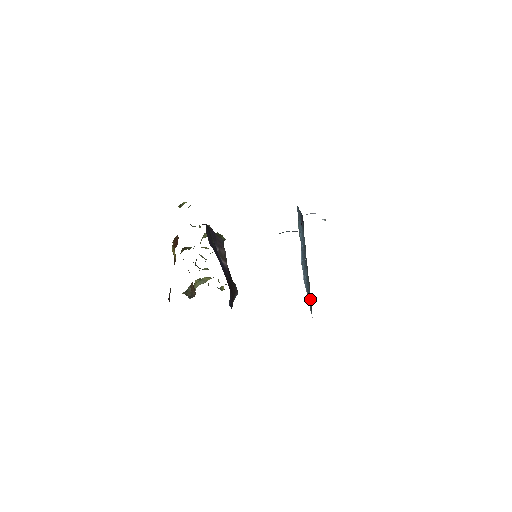
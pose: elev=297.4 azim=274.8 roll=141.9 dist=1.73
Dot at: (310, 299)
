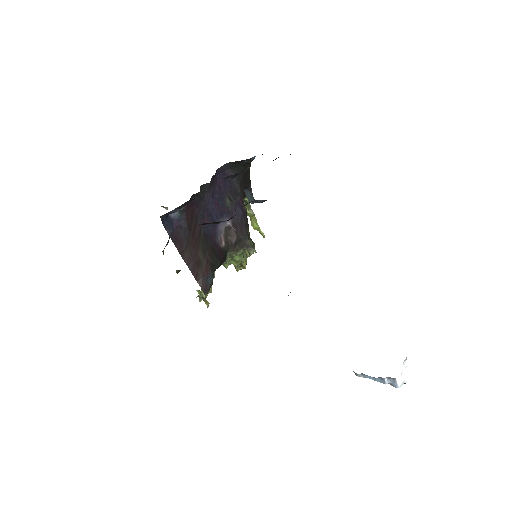
Dot at: occluded
